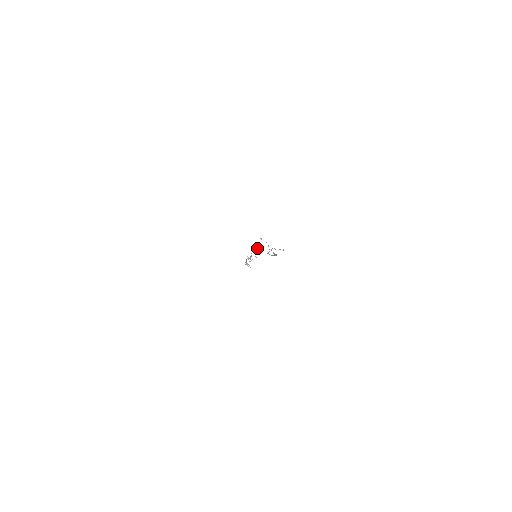
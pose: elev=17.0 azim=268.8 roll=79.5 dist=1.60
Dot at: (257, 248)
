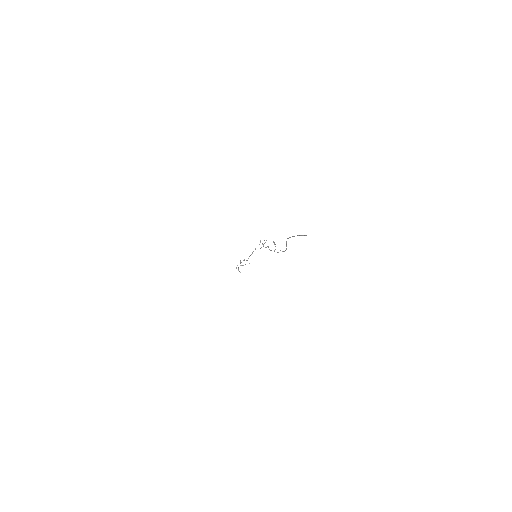
Dot at: (261, 247)
